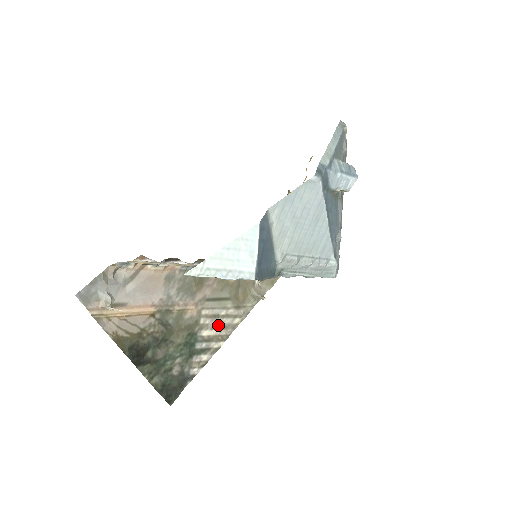
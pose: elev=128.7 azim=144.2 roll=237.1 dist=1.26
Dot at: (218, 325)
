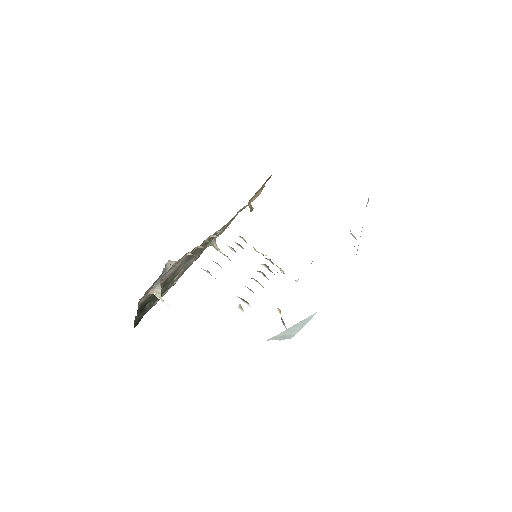
Dot at: (184, 270)
